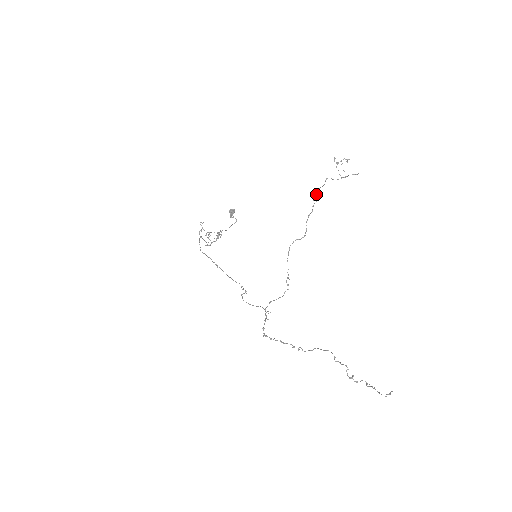
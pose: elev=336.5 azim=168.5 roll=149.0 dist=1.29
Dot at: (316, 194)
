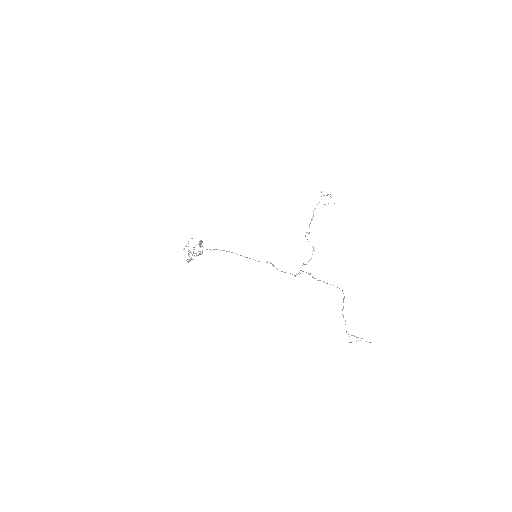
Dot at: (314, 209)
